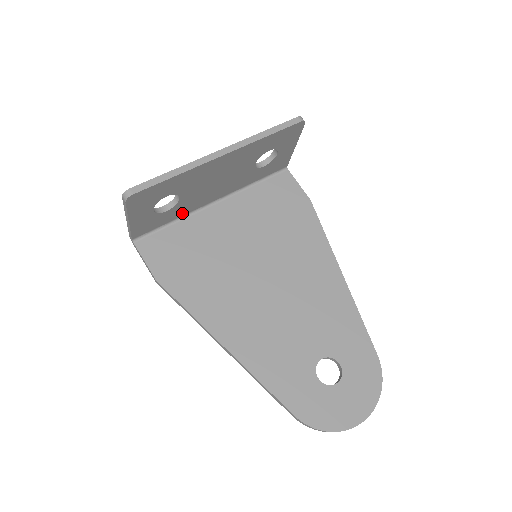
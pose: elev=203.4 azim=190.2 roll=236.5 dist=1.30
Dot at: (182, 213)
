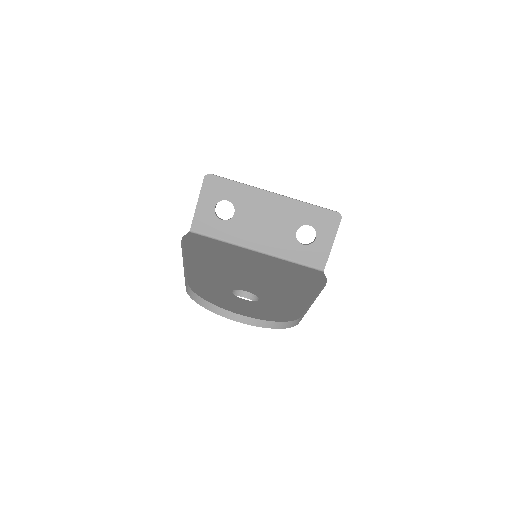
Dot at: (230, 238)
